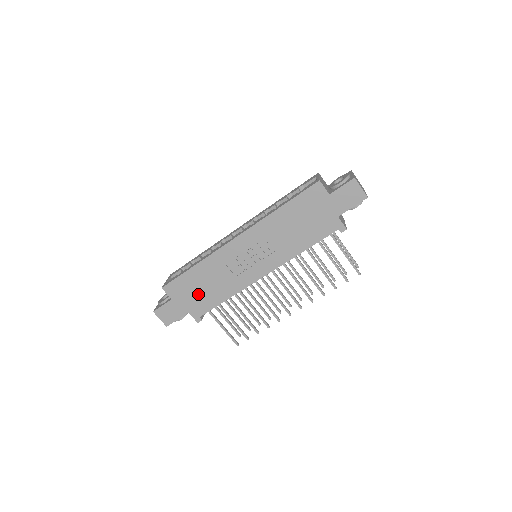
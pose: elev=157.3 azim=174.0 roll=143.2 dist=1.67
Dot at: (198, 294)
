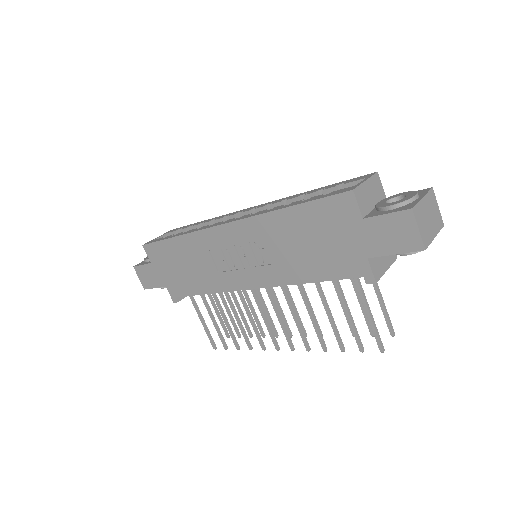
Dot at: (177, 271)
